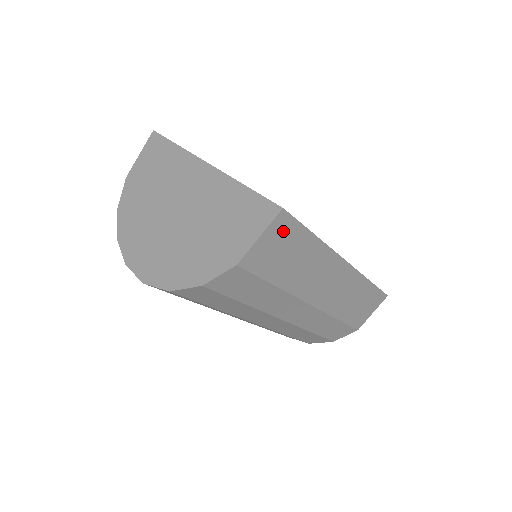
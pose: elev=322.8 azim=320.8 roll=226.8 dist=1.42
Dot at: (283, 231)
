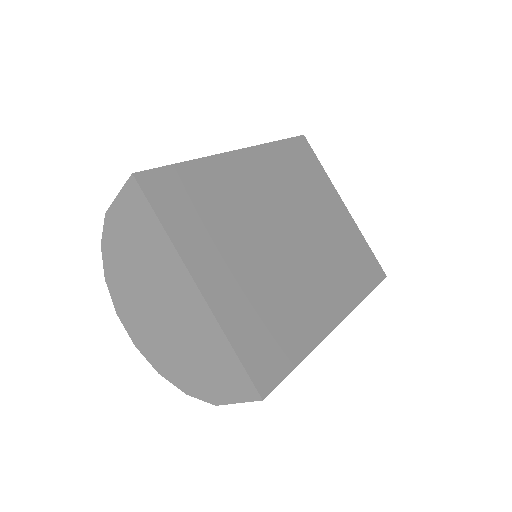
Dot at: occluded
